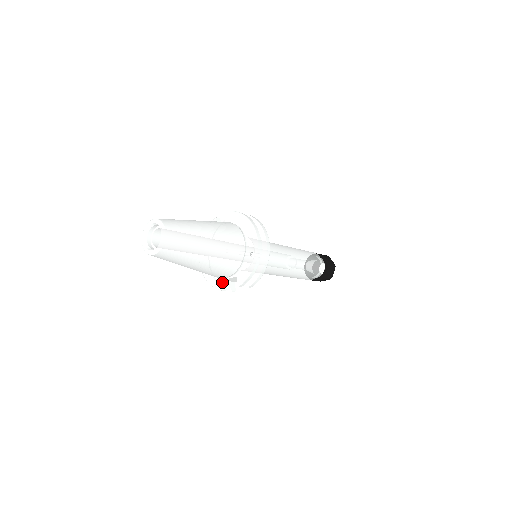
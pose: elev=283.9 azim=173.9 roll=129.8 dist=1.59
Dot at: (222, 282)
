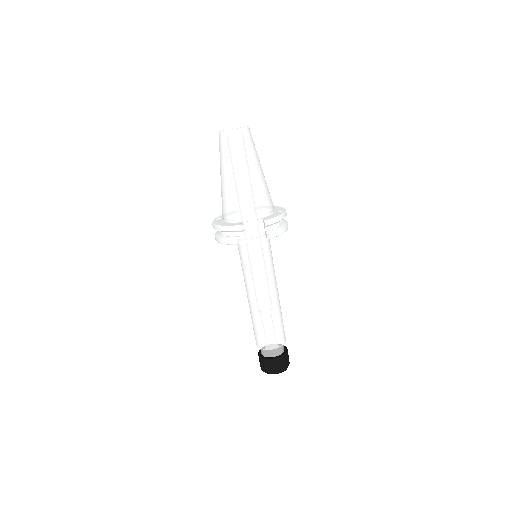
Dot at: occluded
